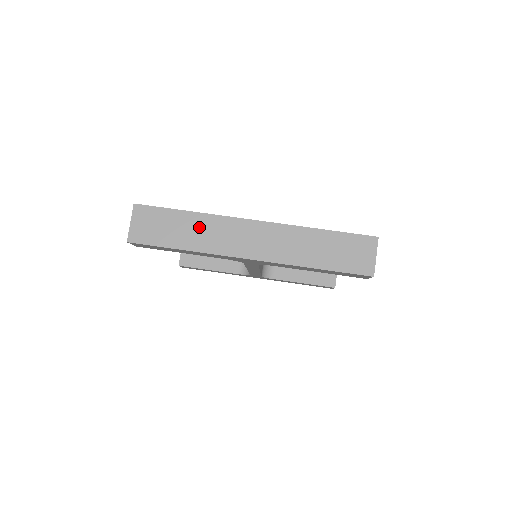
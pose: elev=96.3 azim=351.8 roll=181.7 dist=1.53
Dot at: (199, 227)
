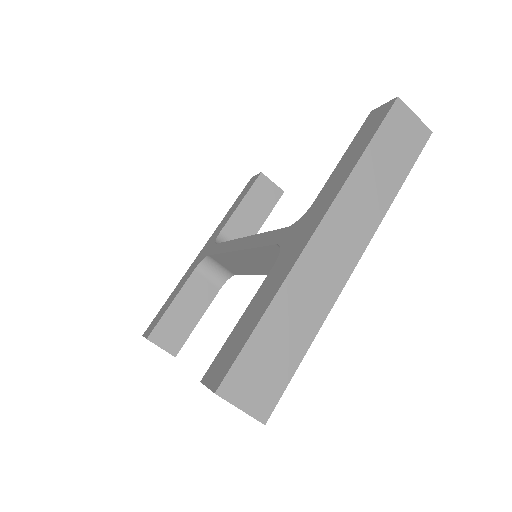
Dot at: (292, 309)
